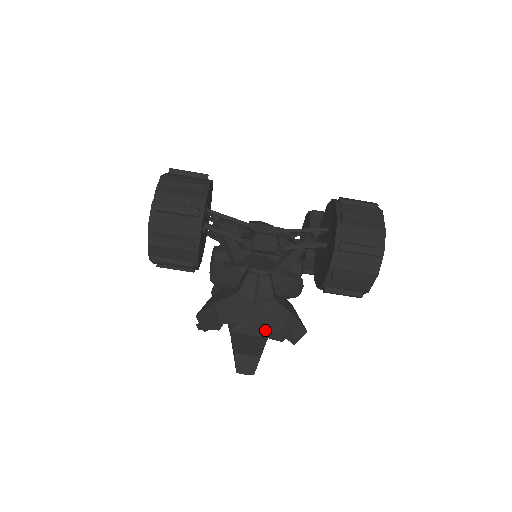
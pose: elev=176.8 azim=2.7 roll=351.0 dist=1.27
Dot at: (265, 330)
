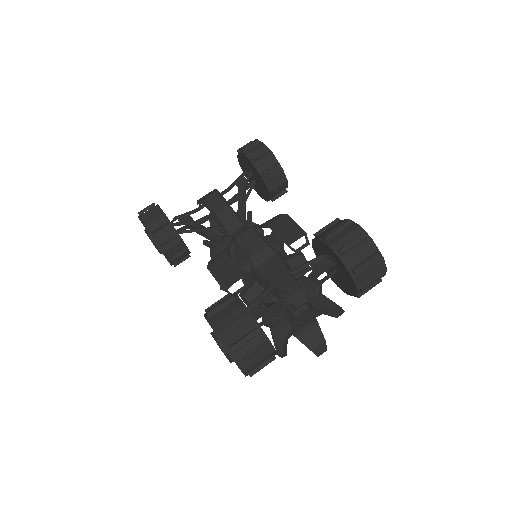
Dot at: (313, 320)
